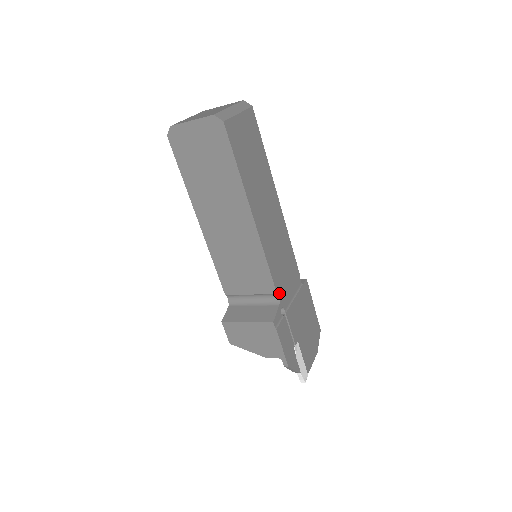
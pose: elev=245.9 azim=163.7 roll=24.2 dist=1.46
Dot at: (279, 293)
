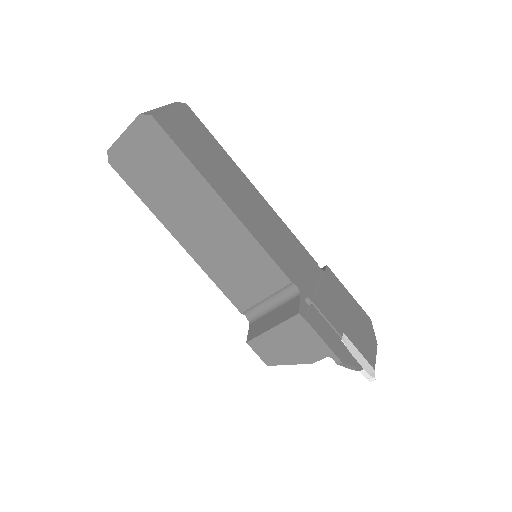
Dot at: (295, 282)
